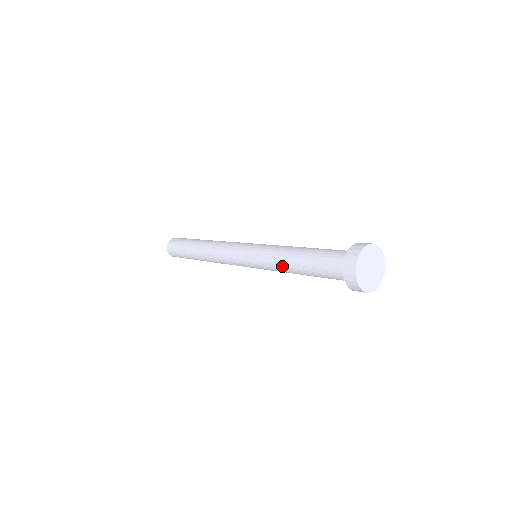
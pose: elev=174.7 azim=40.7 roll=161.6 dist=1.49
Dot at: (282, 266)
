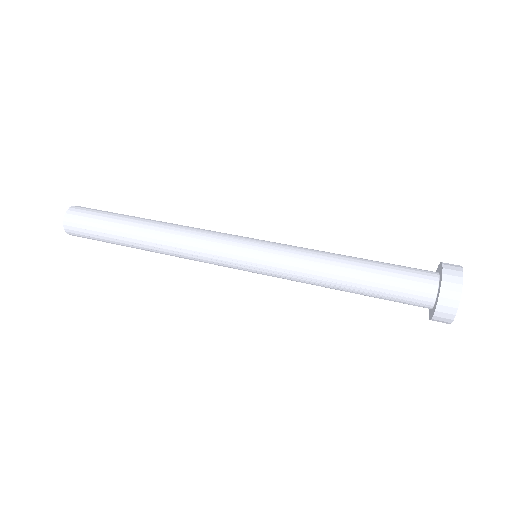
Dot at: (319, 285)
